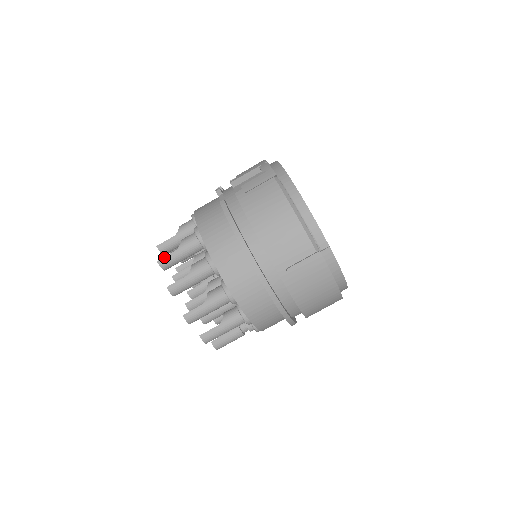
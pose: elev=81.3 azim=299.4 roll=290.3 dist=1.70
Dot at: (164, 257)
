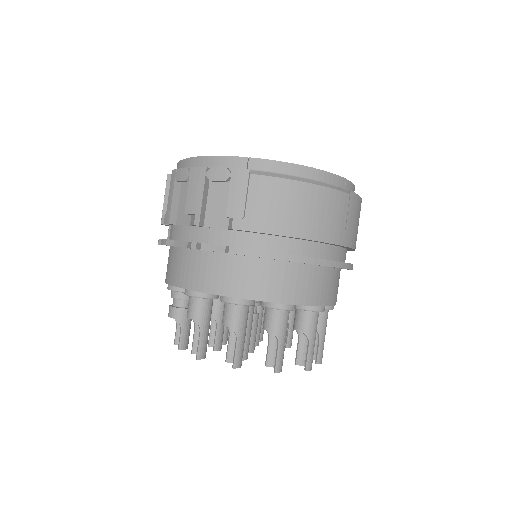
Dot at: (234, 357)
